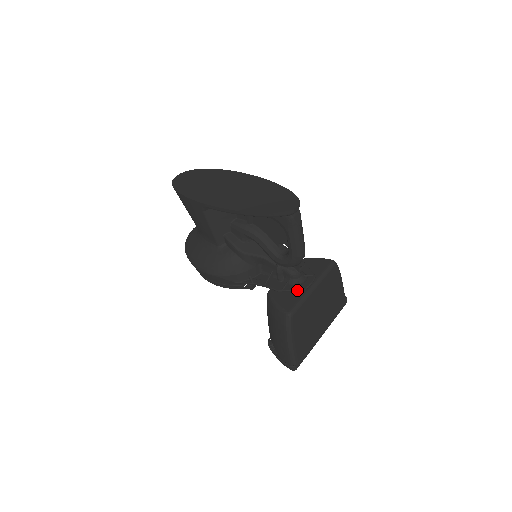
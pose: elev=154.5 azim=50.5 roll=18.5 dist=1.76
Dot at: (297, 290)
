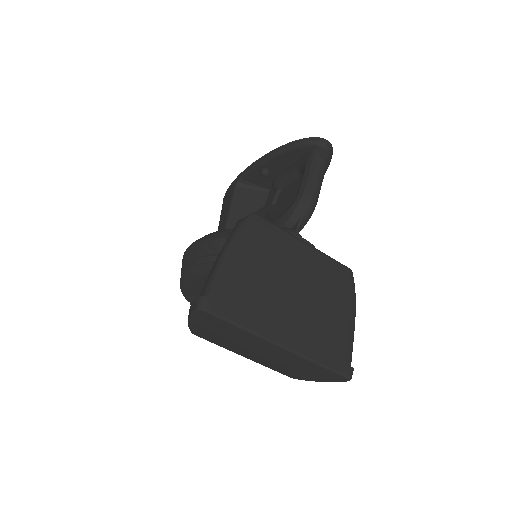
Dot at: occluded
